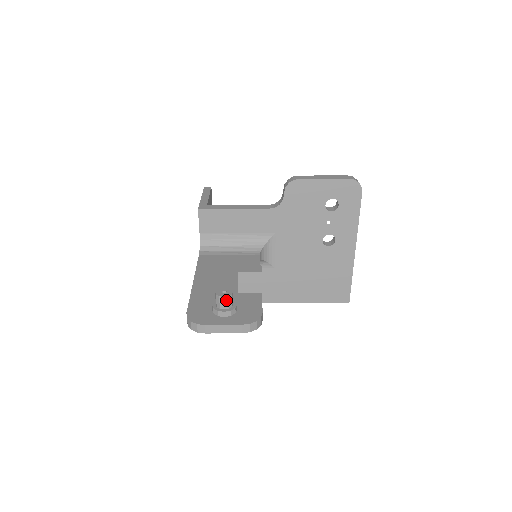
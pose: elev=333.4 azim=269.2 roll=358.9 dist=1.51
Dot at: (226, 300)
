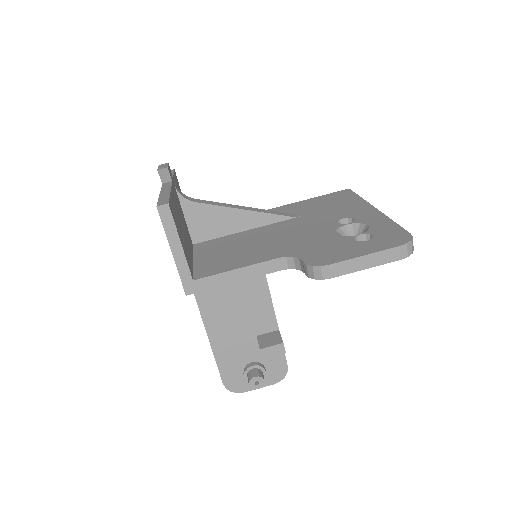
Dot at: (260, 386)
